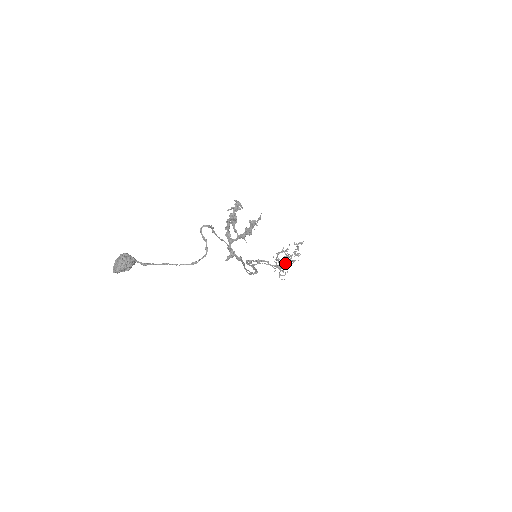
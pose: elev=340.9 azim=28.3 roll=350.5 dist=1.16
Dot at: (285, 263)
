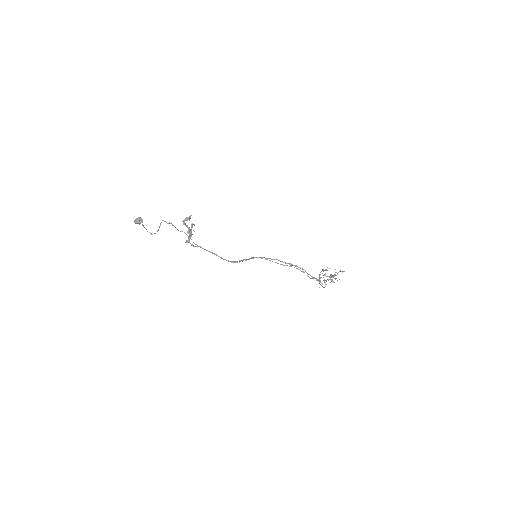
Dot at: (327, 279)
